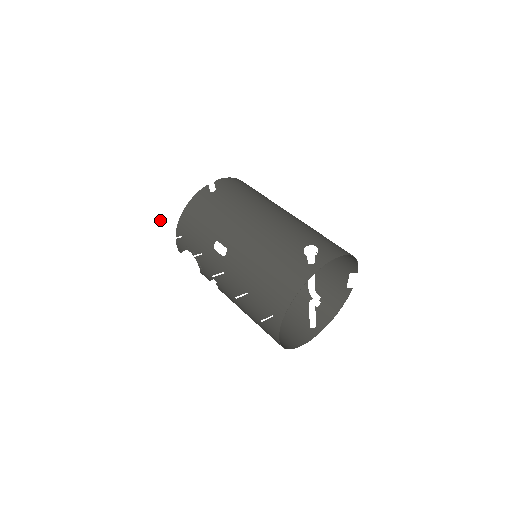
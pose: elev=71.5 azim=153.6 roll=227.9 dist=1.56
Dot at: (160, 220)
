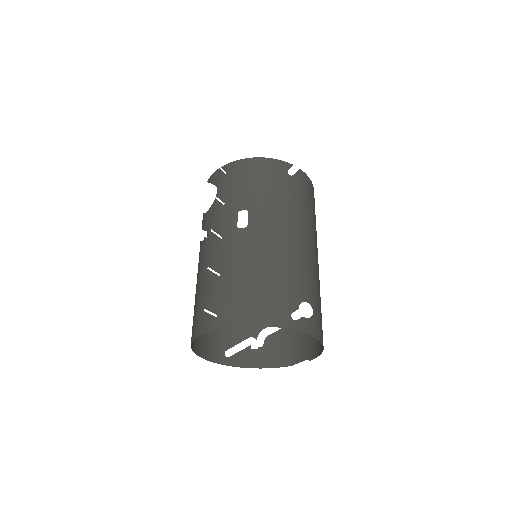
Dot at: (225, 141)
